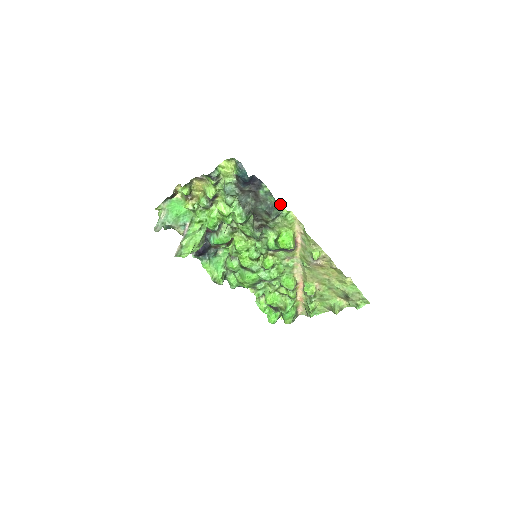
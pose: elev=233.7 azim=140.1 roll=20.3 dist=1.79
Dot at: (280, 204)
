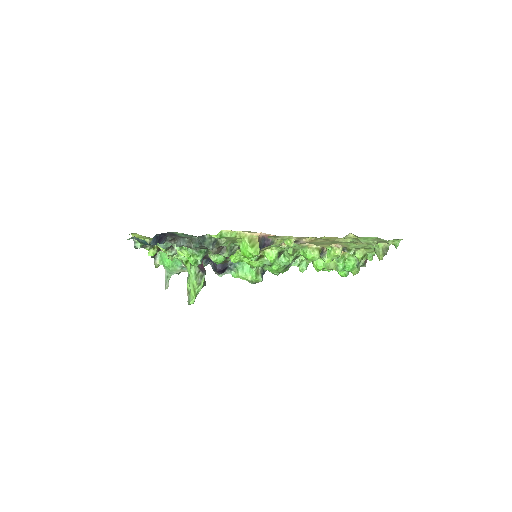
Dot at: (204, 235)
